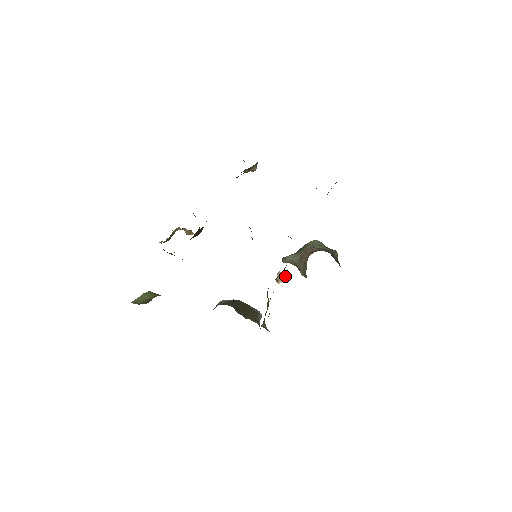
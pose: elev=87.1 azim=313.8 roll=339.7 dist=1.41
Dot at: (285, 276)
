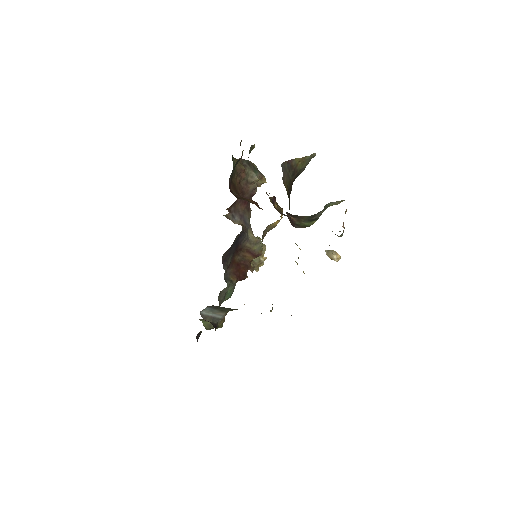
Dot at: (332, 252)
